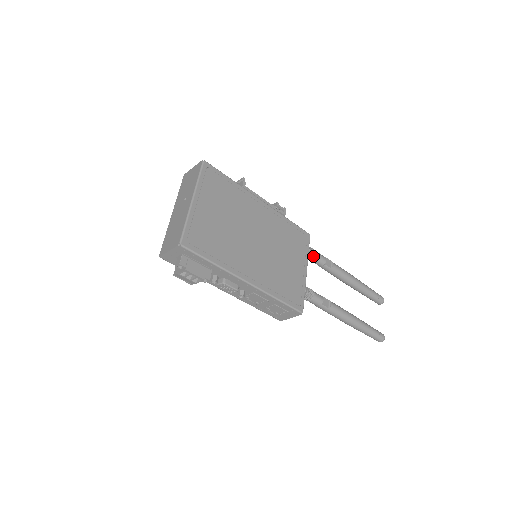
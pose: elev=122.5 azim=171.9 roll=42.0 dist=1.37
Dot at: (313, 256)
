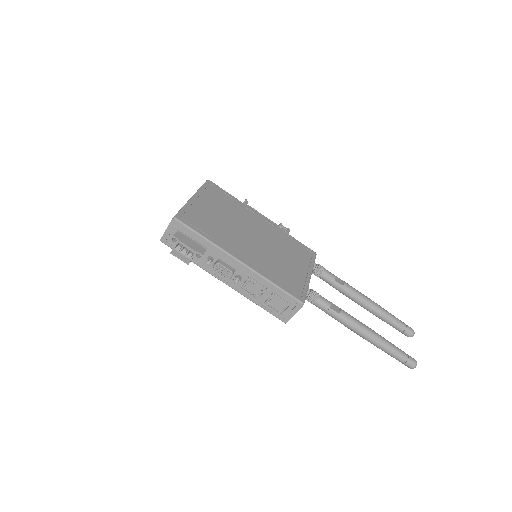
Dot at: (320, 270)
